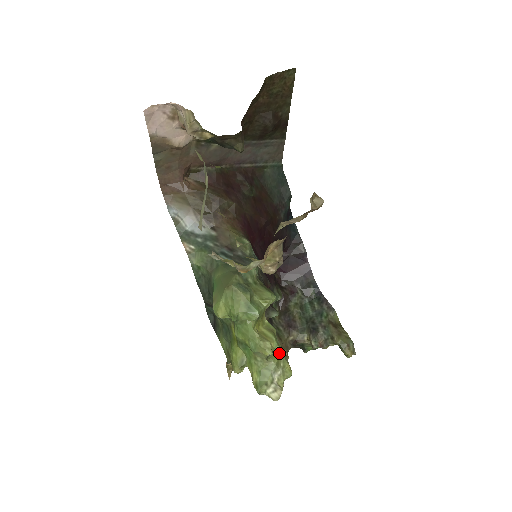
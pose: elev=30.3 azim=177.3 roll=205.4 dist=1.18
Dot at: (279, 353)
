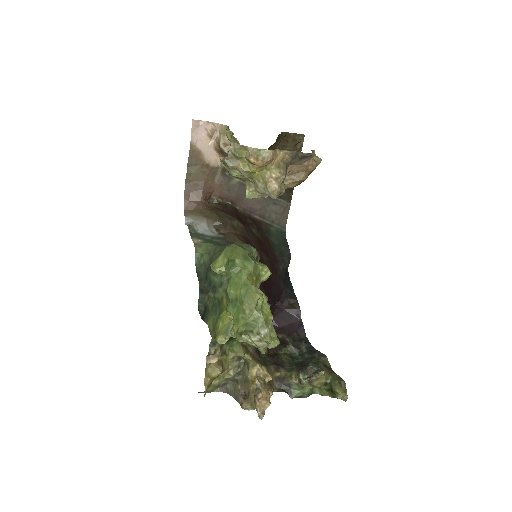
Dot at: (268, 313)
